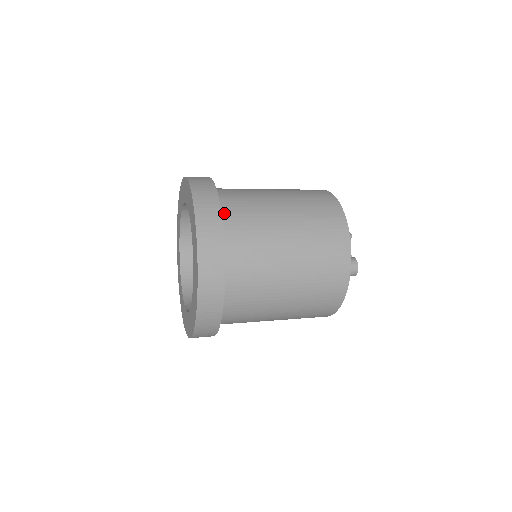
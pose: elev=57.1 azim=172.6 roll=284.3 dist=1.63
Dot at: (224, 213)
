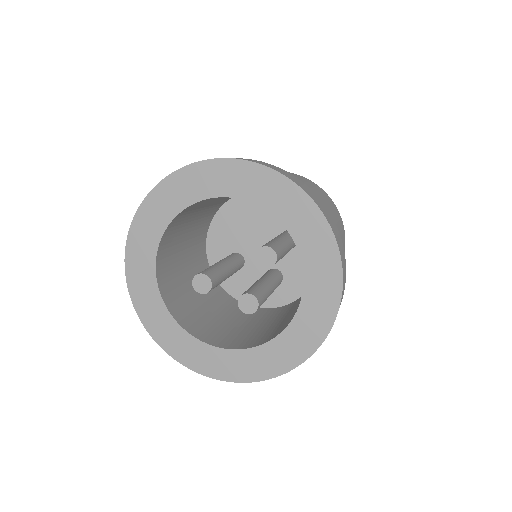
Dot at: occluded
